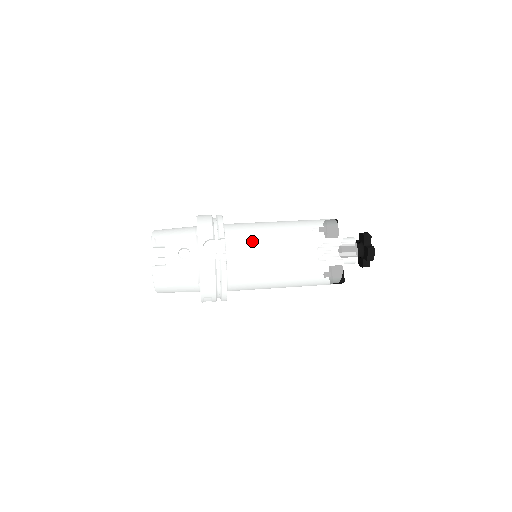
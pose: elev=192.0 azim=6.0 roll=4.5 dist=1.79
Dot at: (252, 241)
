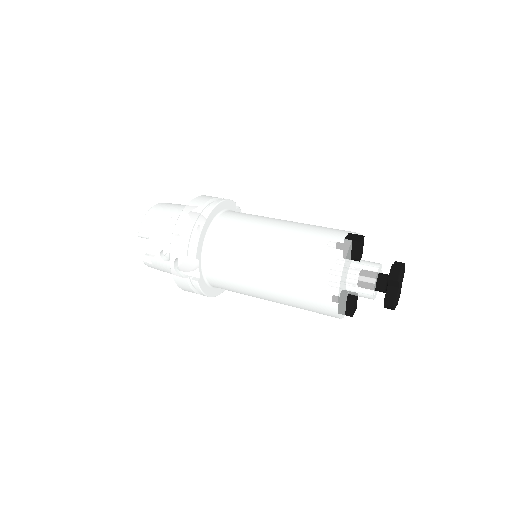
Dot at: (230, 263)
